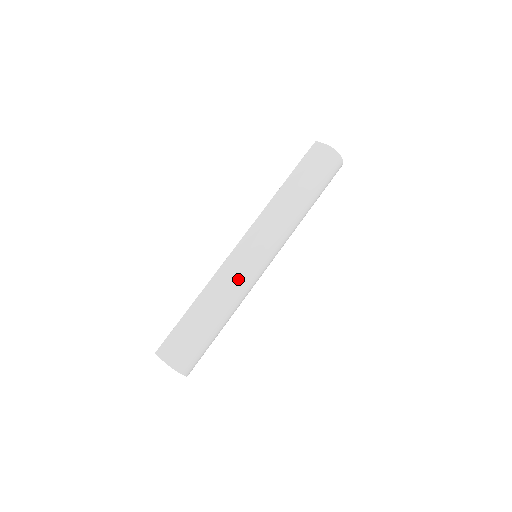
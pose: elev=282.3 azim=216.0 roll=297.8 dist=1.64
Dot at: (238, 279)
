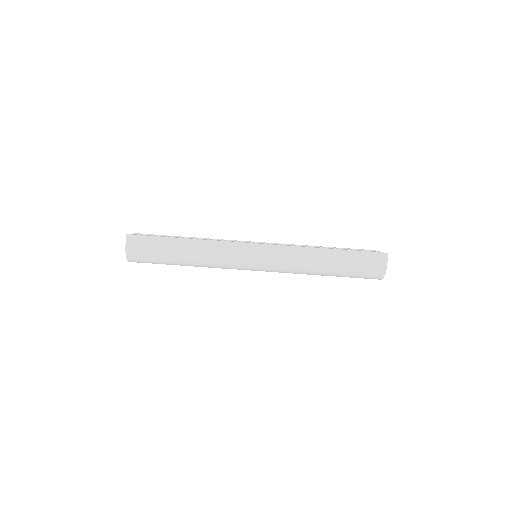
Dot at: (225, 263)
